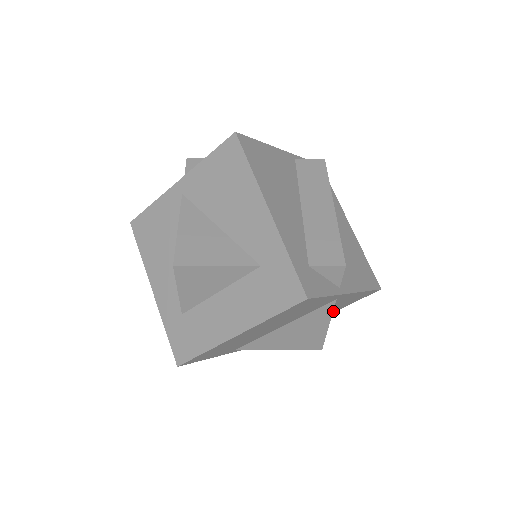
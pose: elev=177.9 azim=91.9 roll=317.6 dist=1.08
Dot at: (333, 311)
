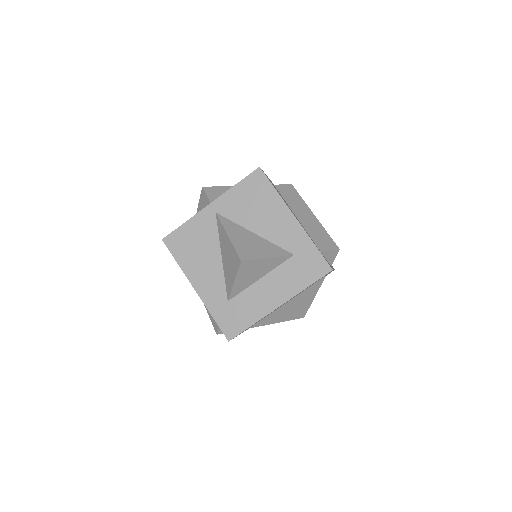
Dot at: occluded
